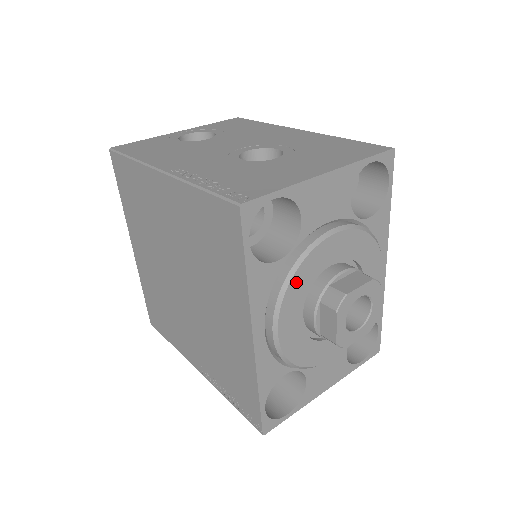
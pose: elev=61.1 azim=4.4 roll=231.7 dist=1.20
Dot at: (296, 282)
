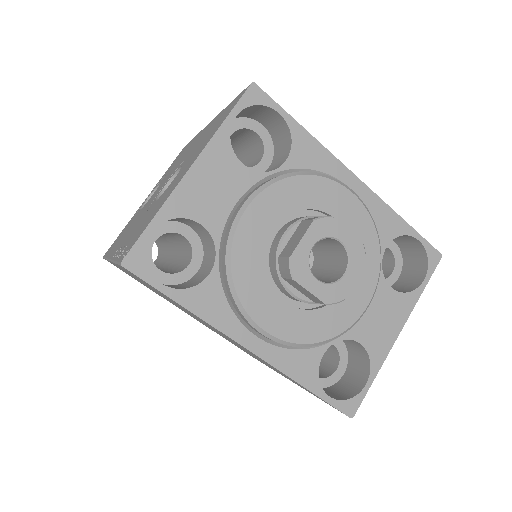
Dot at: (241, 279)
